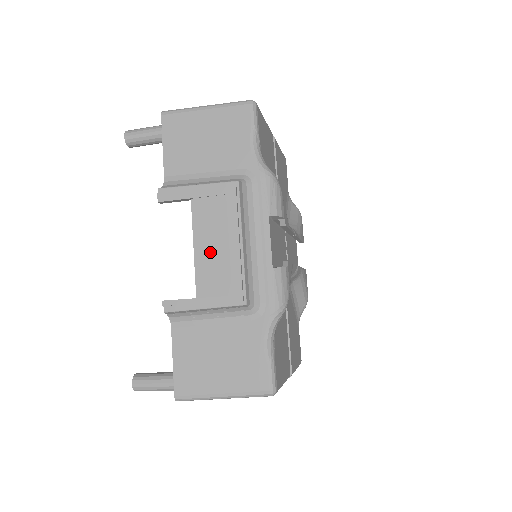
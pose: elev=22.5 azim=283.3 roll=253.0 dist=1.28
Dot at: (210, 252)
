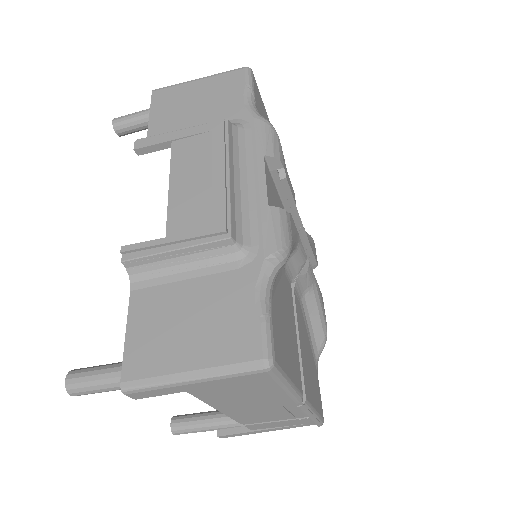
Dot at: (188, 187)
